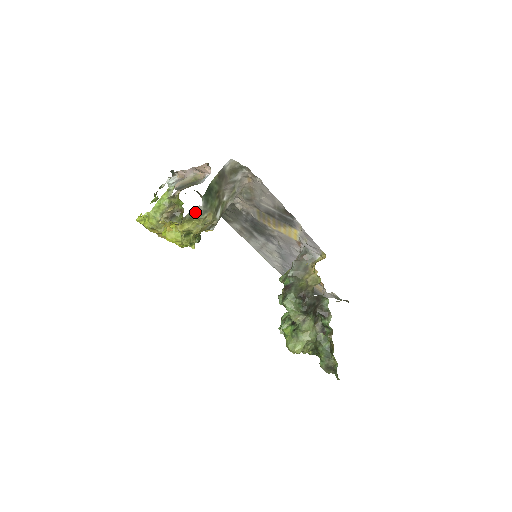
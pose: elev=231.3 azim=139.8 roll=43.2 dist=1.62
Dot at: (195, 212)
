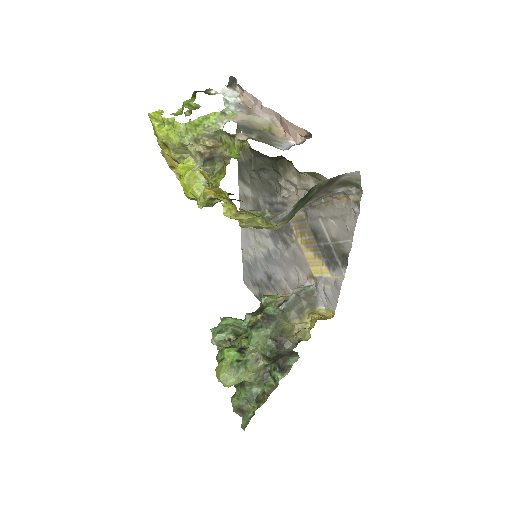
Dot at: (274, 215)
